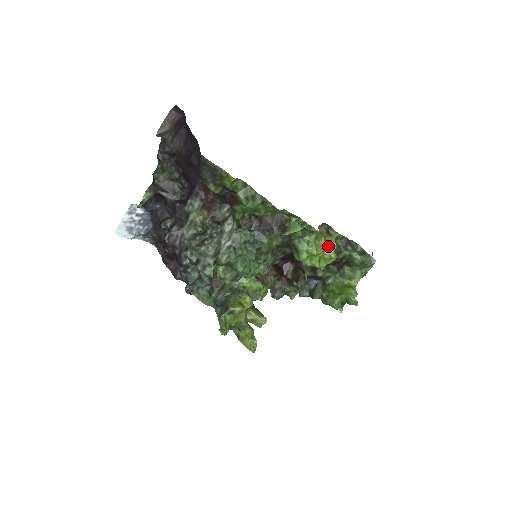
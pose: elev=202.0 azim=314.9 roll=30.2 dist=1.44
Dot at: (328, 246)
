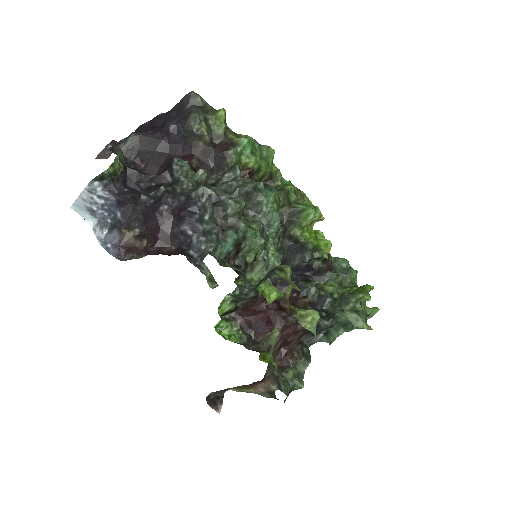
Dot at: (317, 235)
